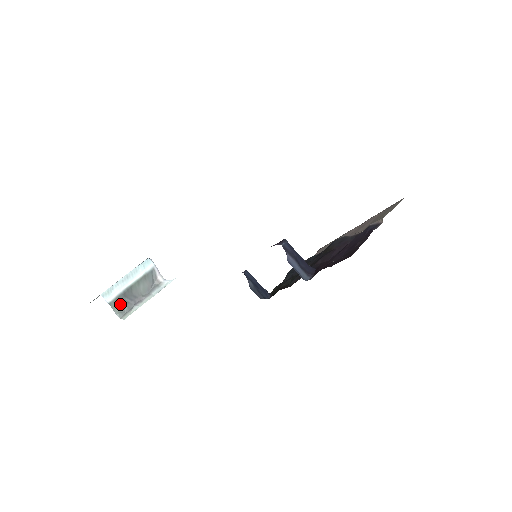
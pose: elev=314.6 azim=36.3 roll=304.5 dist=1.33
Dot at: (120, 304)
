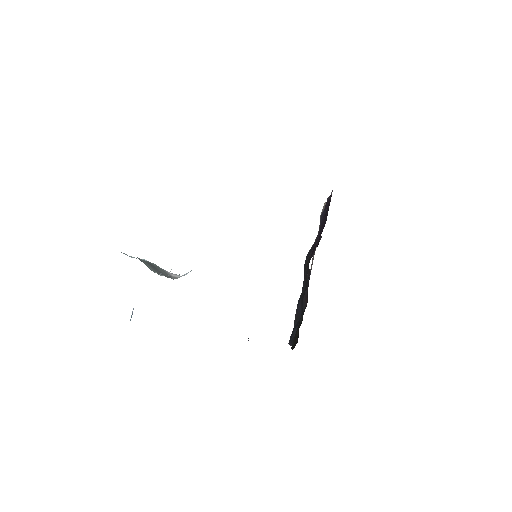
Dot at: (150, 267)
